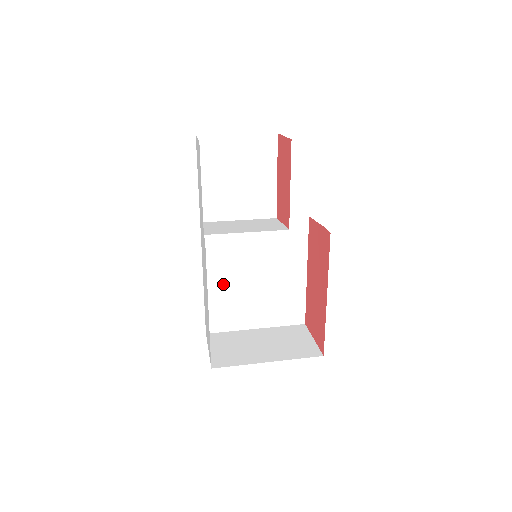
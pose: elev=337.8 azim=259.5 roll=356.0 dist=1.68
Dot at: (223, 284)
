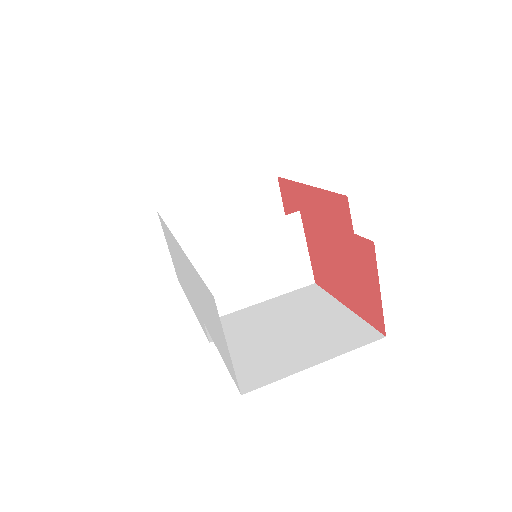
Dot at: occluded
